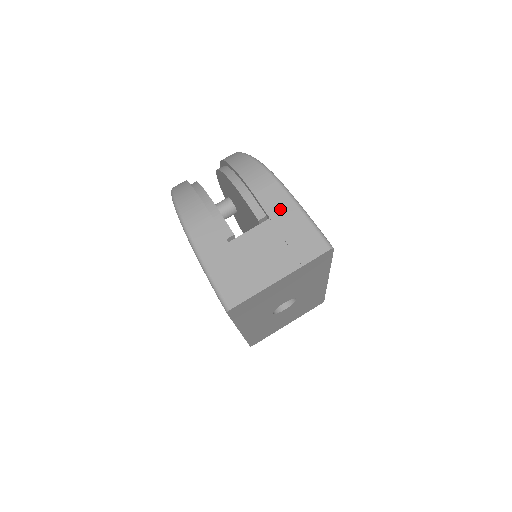
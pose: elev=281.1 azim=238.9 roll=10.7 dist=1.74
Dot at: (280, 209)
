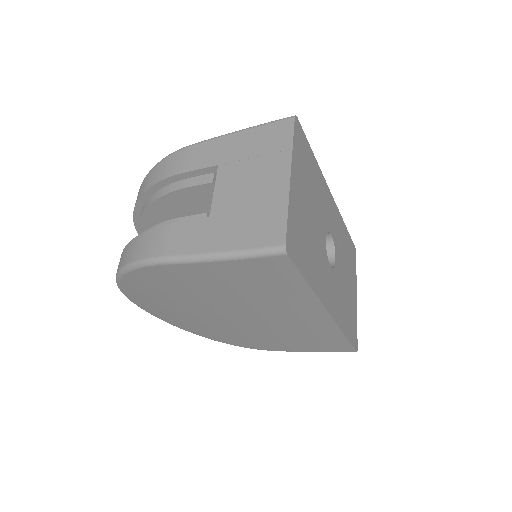
Dot at: (217, 152)
